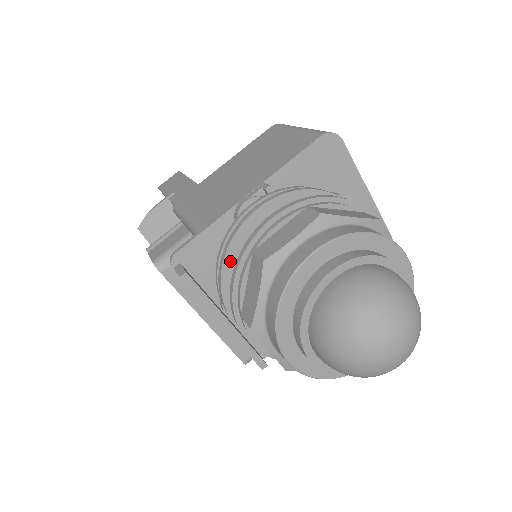
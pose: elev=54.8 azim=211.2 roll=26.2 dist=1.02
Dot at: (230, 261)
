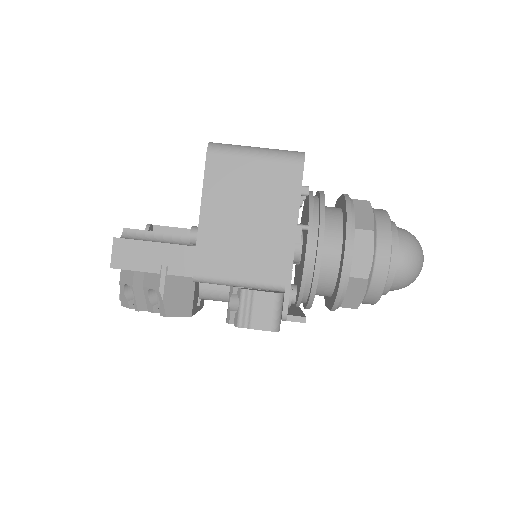
Dot at: (316, 287)
